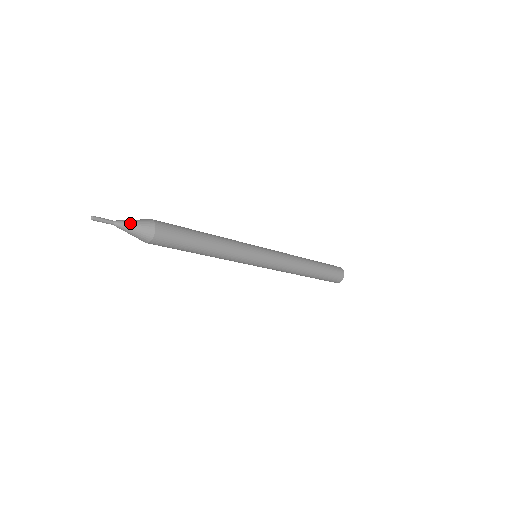
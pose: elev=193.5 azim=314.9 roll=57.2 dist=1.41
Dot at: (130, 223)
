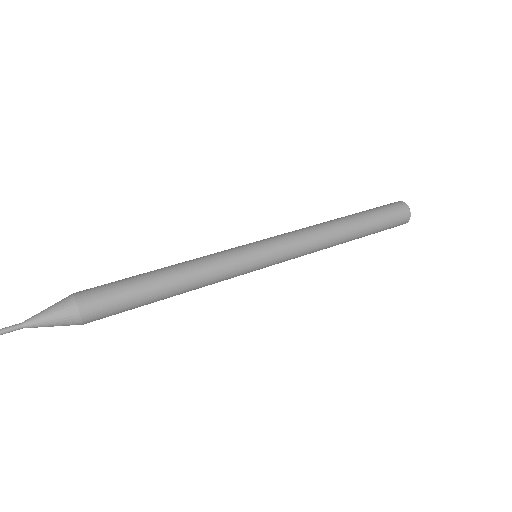
Dot at: (44, 322)
